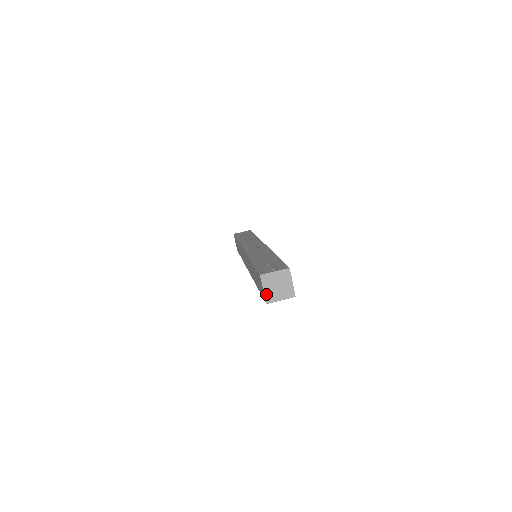
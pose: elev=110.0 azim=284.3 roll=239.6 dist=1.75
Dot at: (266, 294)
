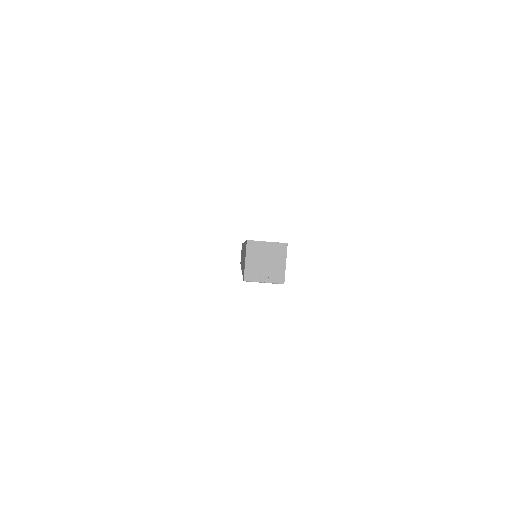
Dot at: (247, 267)
